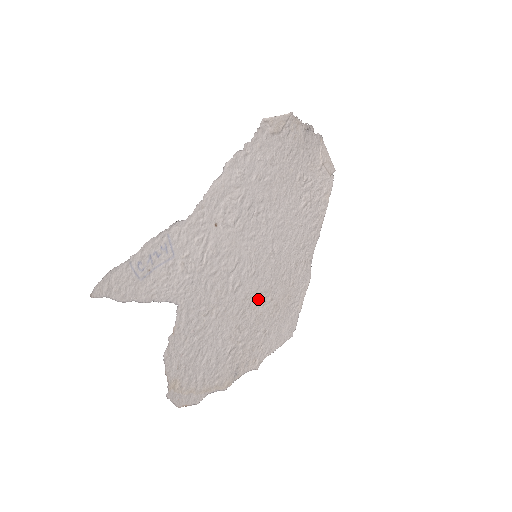
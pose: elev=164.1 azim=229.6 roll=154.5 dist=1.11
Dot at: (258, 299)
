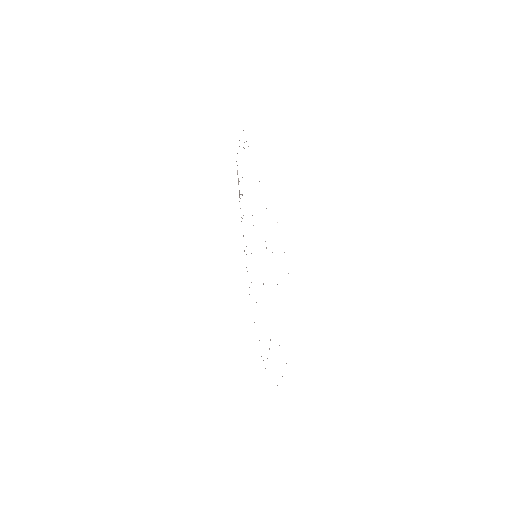
Dot at: occluded
